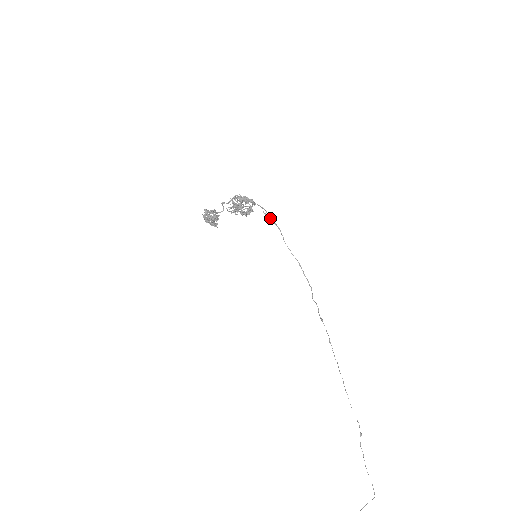
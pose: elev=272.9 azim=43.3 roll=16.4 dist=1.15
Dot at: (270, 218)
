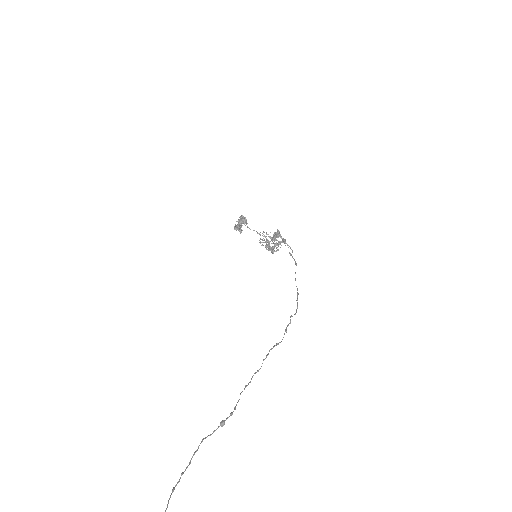
Dot at: occluded
